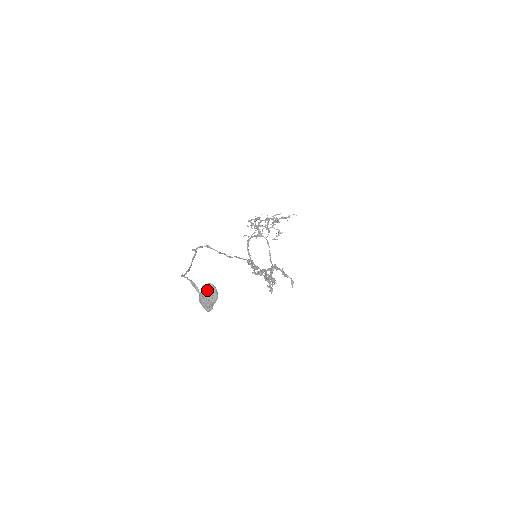
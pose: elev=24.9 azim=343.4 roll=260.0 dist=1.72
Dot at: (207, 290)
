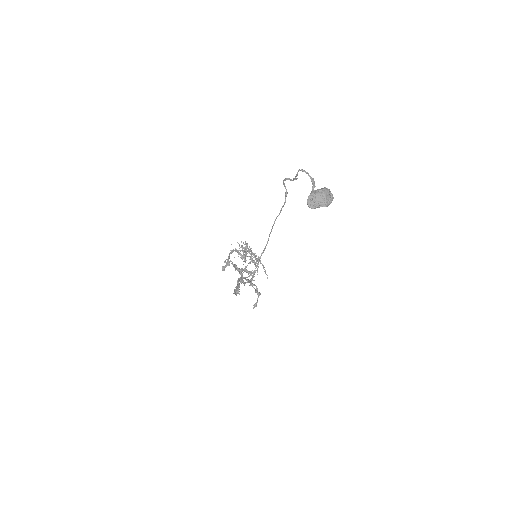
Dot at: (329, 192)
